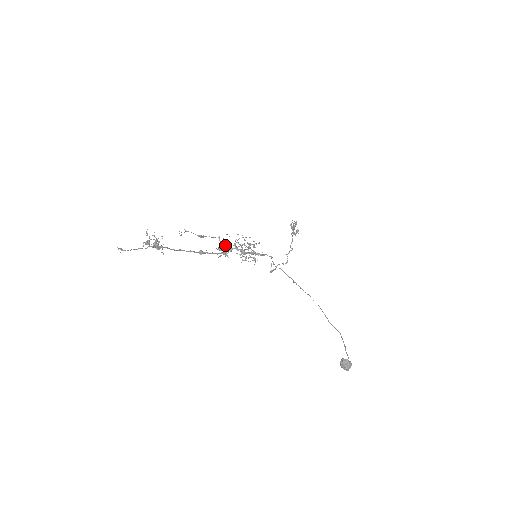
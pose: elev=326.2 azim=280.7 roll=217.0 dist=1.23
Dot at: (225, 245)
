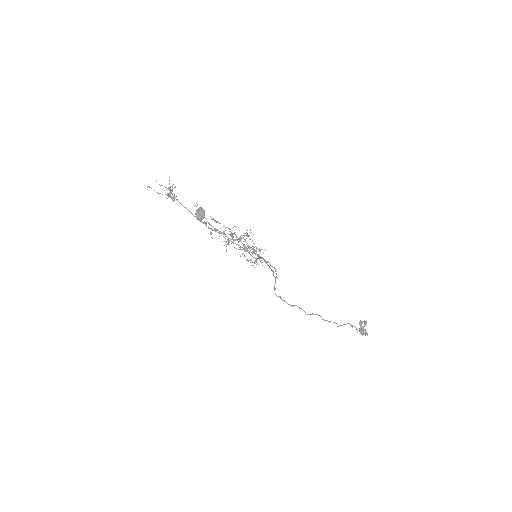
Dot at: (232, 237)
